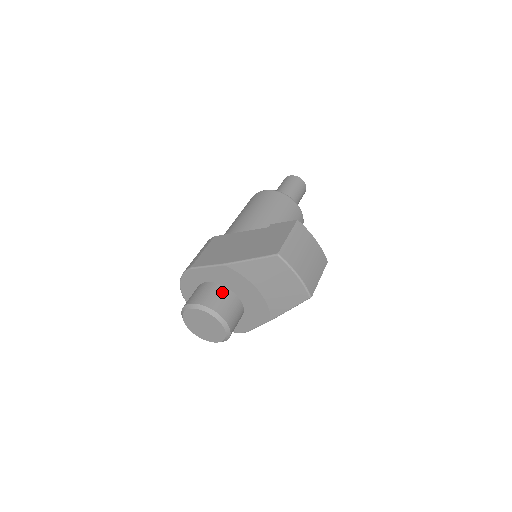
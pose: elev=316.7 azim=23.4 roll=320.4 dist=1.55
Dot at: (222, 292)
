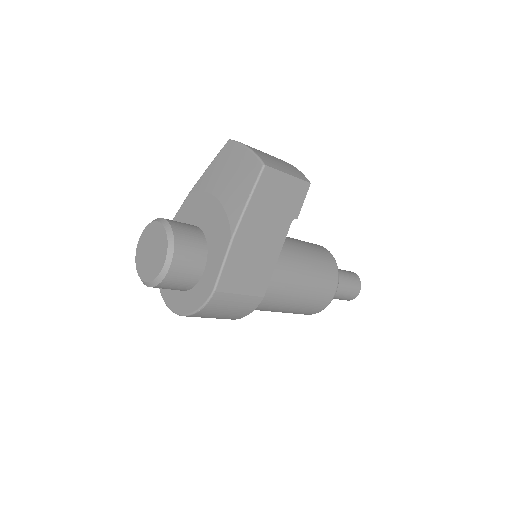
Dot at: occluded
